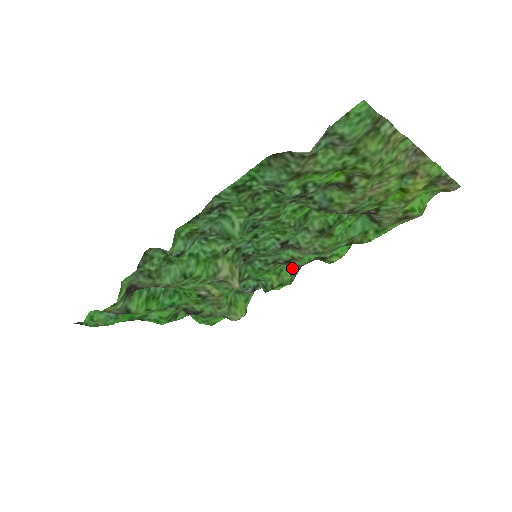
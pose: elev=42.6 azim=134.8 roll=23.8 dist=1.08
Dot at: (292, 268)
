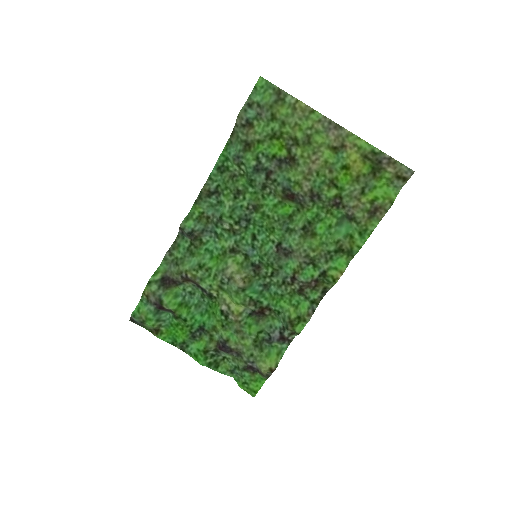
Dot at: (308, 301)
